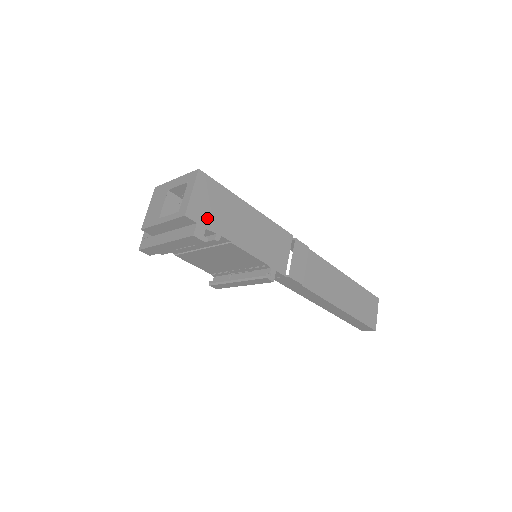
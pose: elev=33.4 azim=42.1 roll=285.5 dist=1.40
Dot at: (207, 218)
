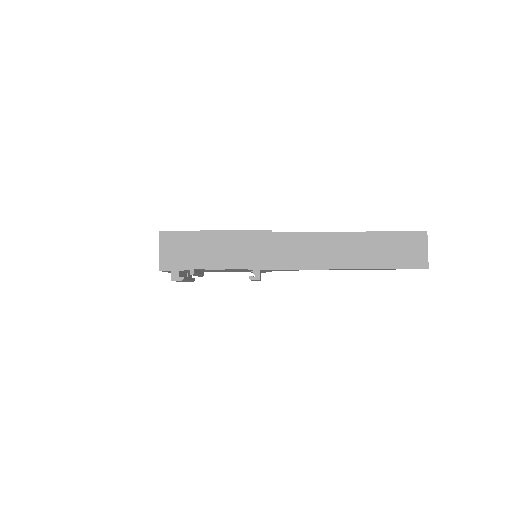
Dot at: (178, 263)
